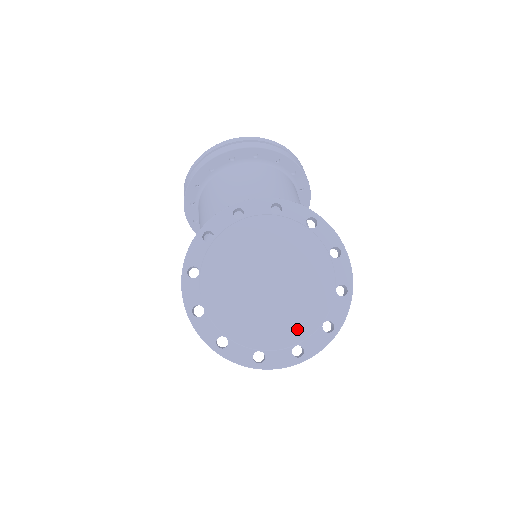
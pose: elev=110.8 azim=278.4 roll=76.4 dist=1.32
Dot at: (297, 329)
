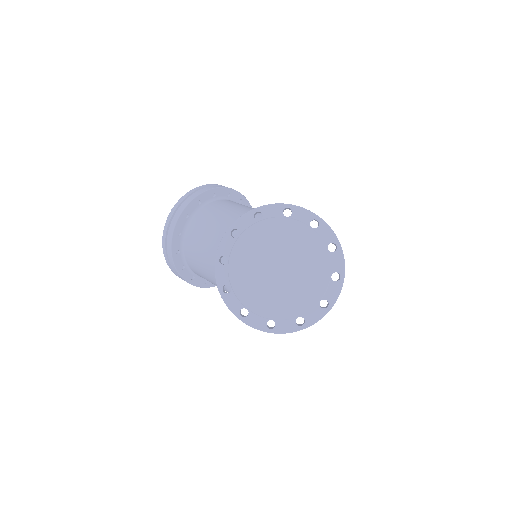
Dot at: (321, 269)
